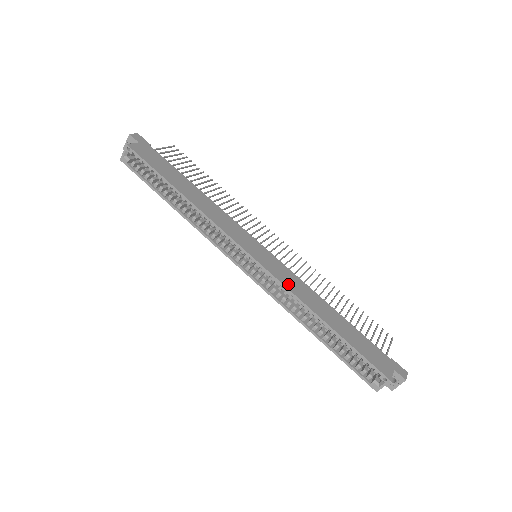
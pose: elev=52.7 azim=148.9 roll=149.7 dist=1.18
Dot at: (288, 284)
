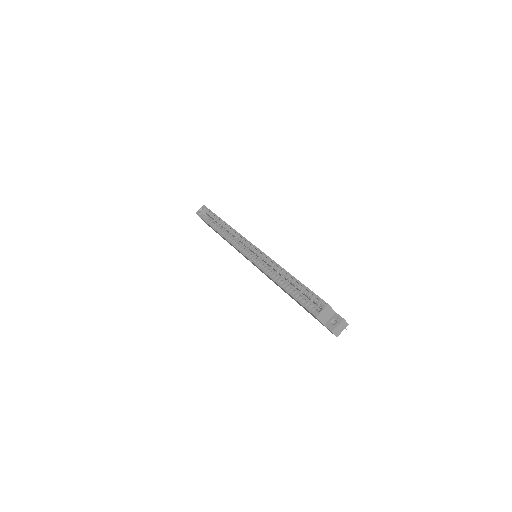
Dot at: occluded
